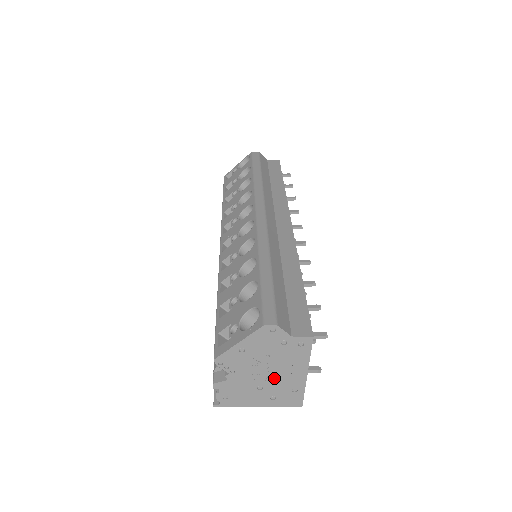
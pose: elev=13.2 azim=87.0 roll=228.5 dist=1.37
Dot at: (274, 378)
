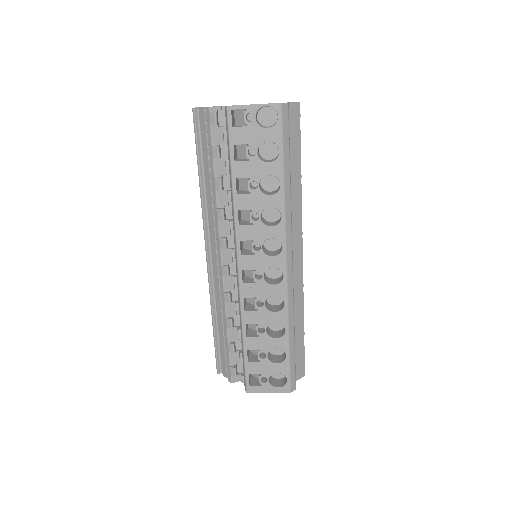
Dot at: occluded
